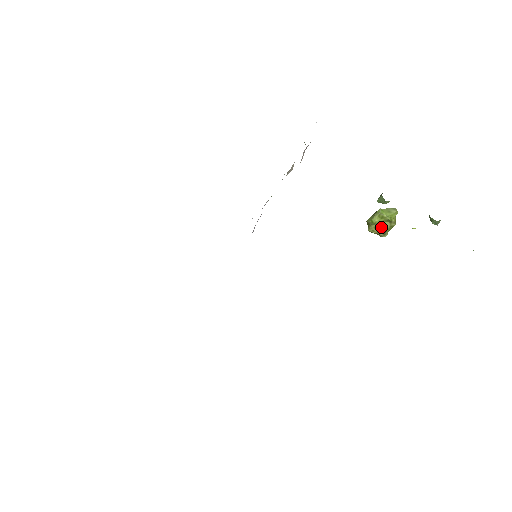
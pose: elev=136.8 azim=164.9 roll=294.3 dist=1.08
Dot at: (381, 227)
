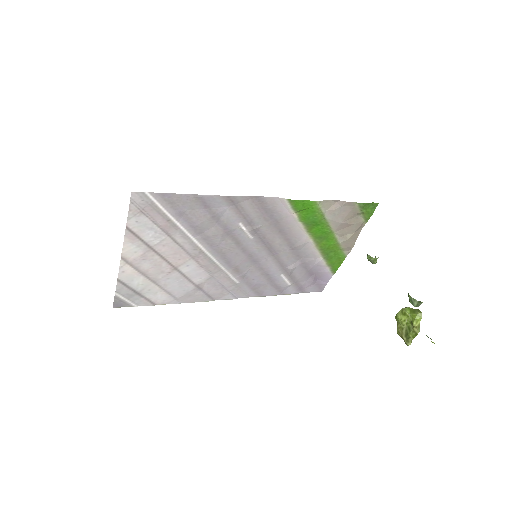
Dot at: (406, 330)
